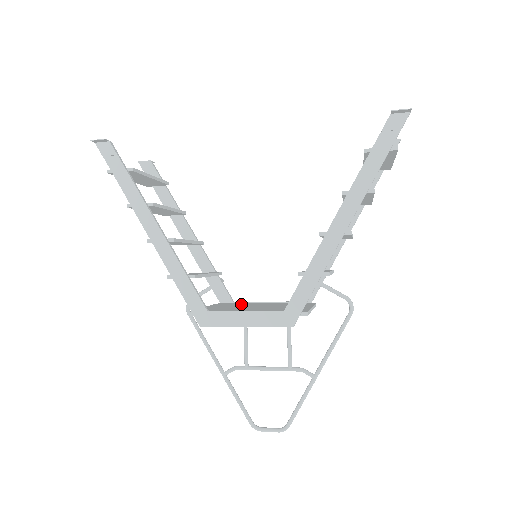
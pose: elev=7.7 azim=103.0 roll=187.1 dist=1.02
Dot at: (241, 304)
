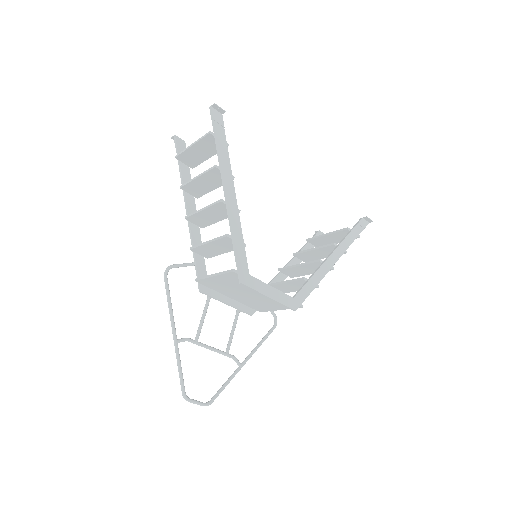
Dot at: occluded
